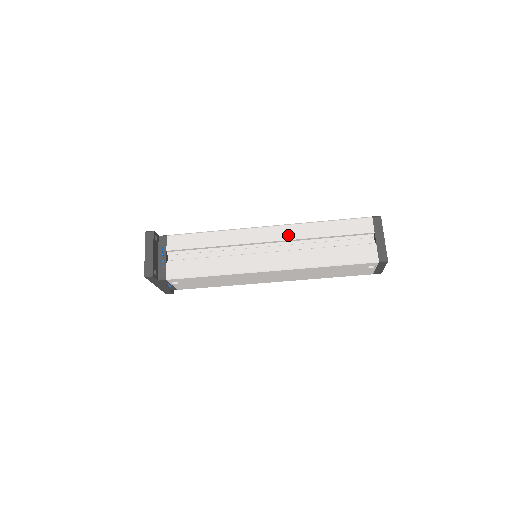
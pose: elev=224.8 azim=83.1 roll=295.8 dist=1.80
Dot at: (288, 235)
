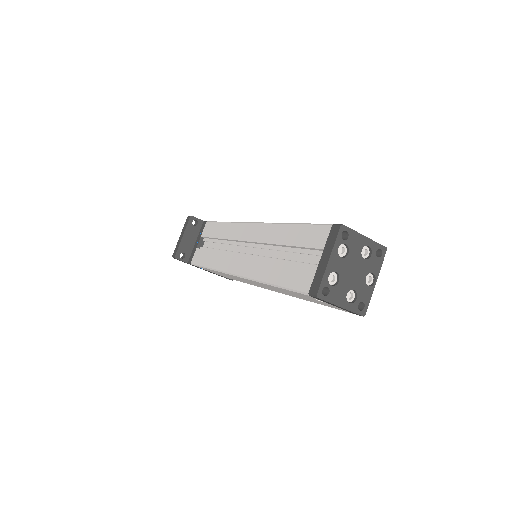
Dot at: (261, 236)
